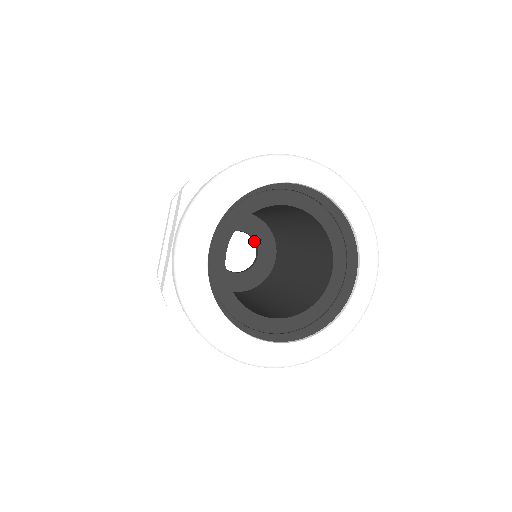
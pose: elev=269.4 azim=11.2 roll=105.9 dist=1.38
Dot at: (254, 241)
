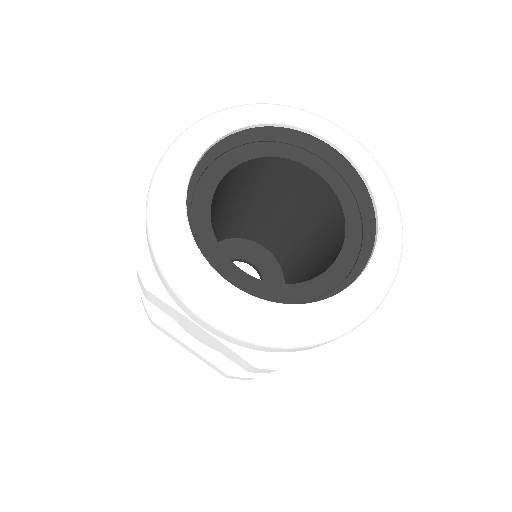
Dot at: occluded
